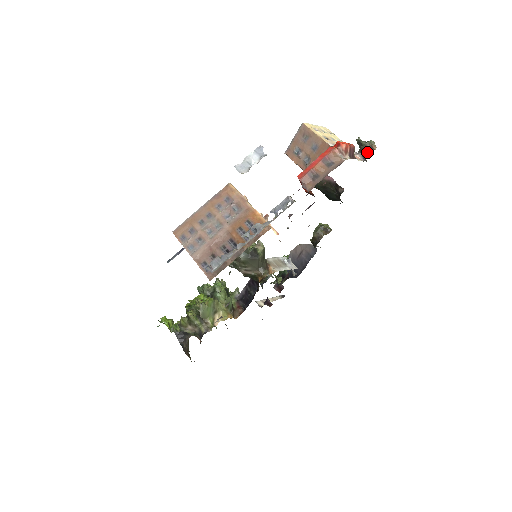
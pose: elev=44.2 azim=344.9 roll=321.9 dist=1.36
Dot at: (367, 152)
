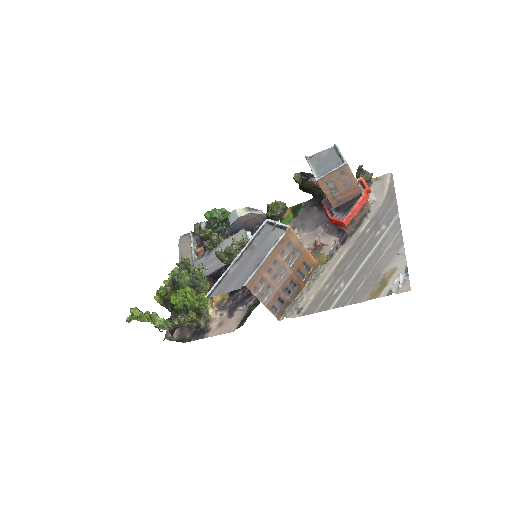
Dot at: occluded
